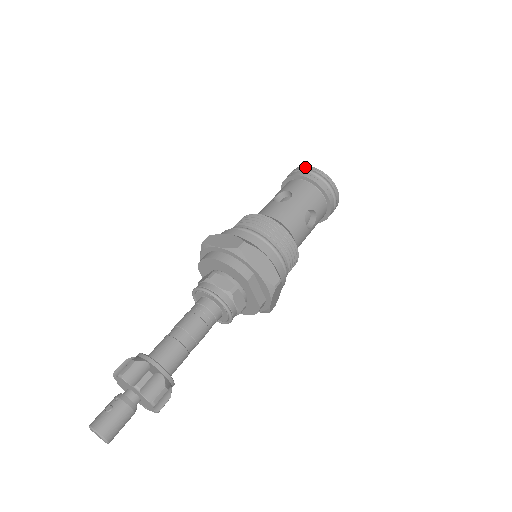
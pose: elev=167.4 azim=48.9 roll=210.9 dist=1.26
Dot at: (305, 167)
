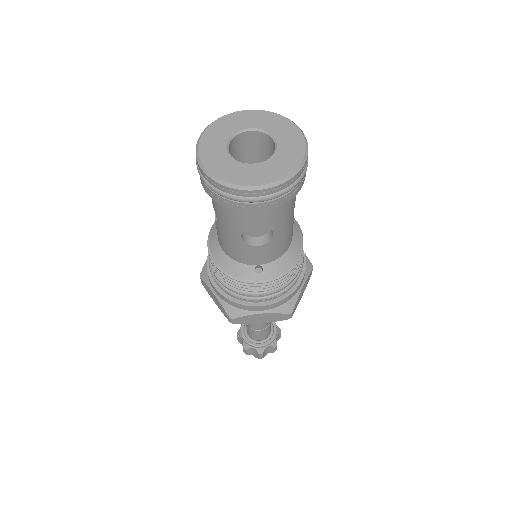
Dot at: (259, 195)
